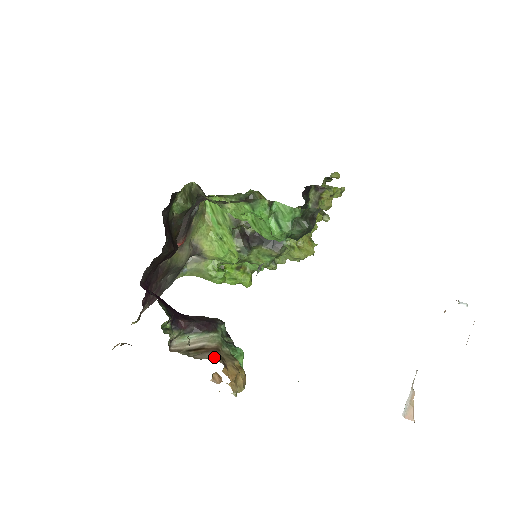
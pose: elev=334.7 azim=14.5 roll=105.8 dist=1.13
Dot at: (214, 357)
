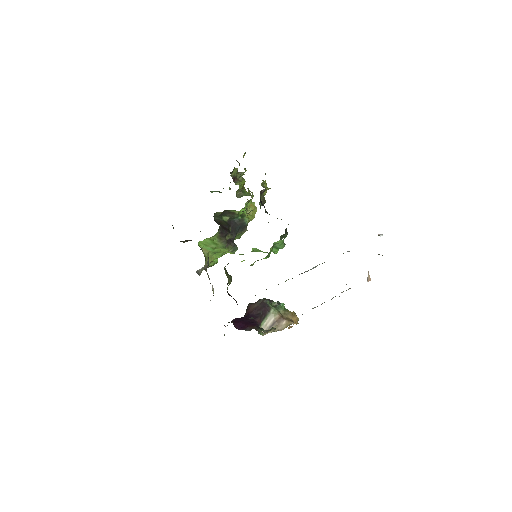
Dot at: (287, 323)
